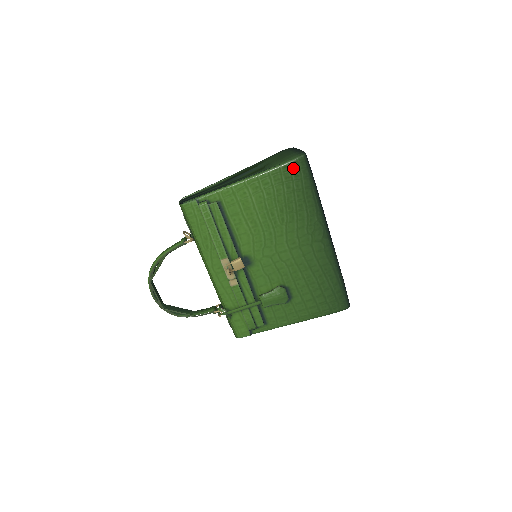
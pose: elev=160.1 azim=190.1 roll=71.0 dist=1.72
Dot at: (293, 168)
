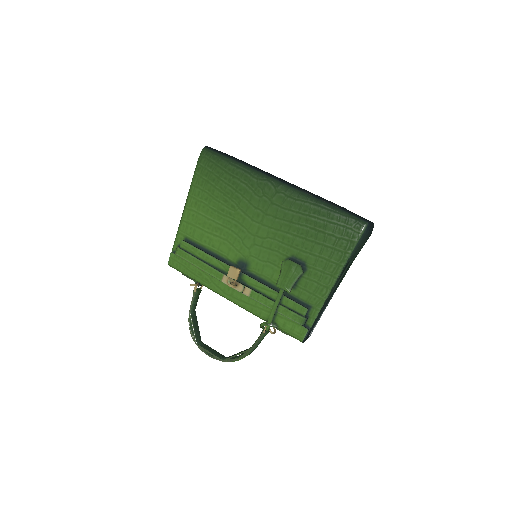
Dot at: (204, 164)
